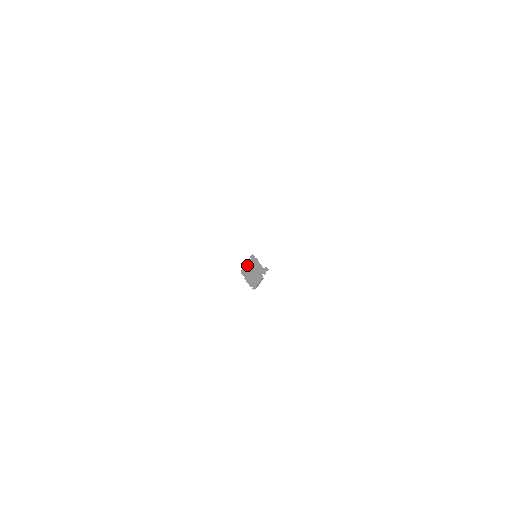
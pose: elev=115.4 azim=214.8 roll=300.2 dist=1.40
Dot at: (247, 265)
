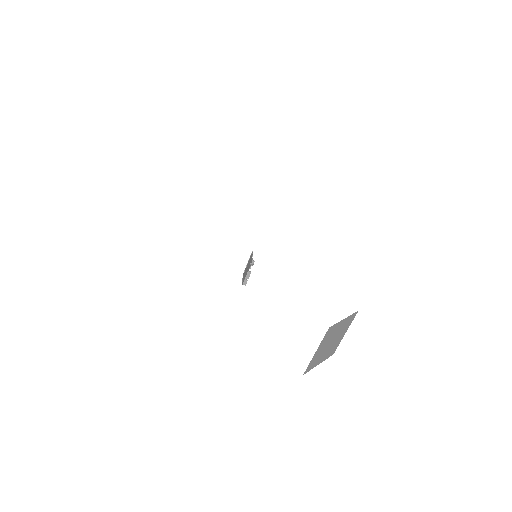
Dot at: (247, 264)
